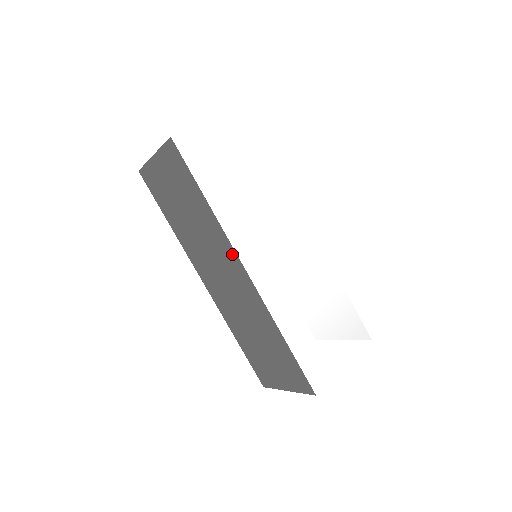
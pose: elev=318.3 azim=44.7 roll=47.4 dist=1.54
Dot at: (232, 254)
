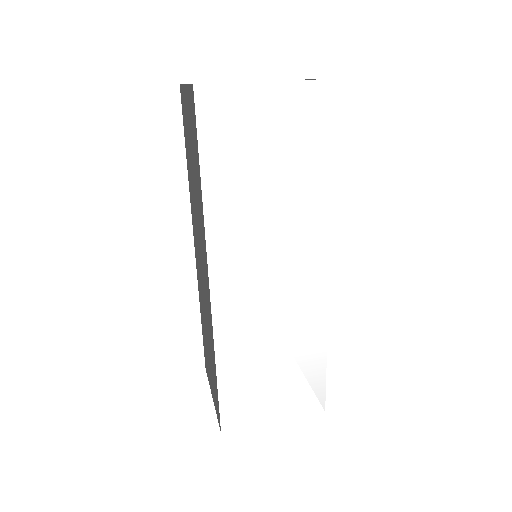
Dot at: (206, 257)
